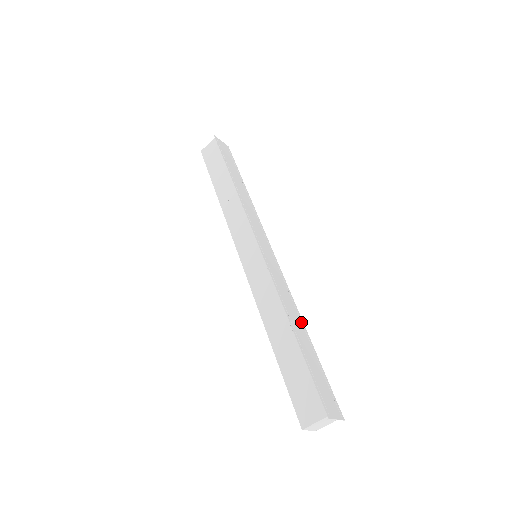
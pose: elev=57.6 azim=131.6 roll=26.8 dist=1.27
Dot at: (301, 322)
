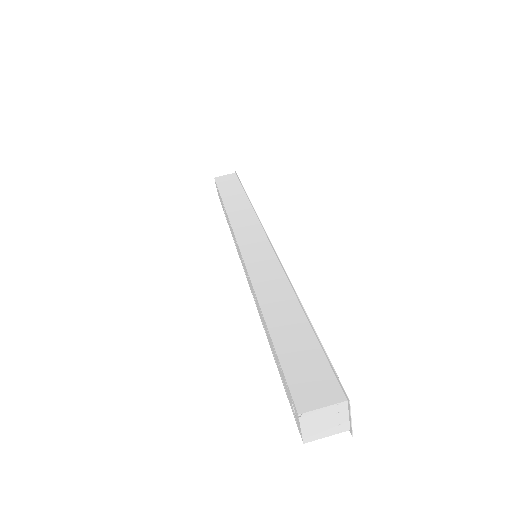
Dot at: occluded
